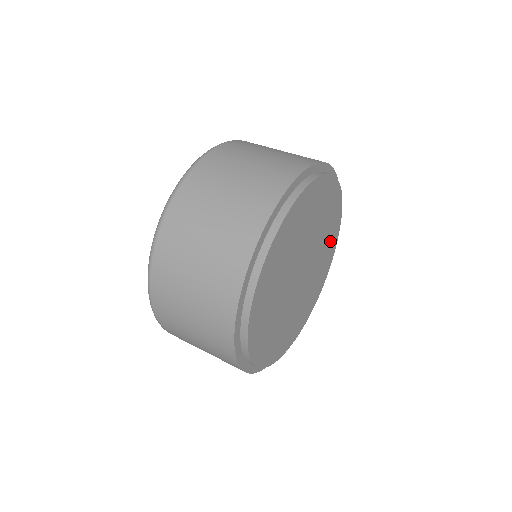
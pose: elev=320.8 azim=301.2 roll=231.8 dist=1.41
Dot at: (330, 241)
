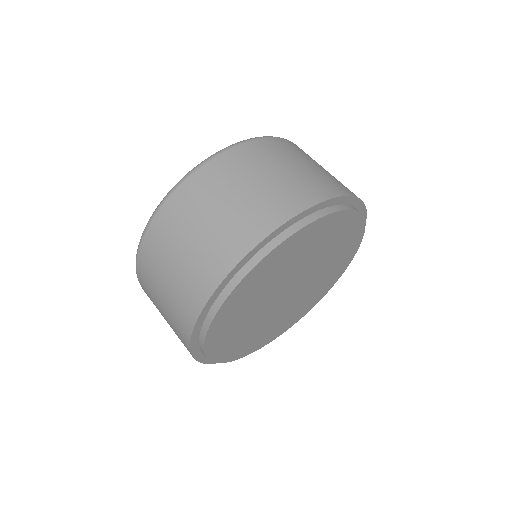
Dot at: (326, 283)
